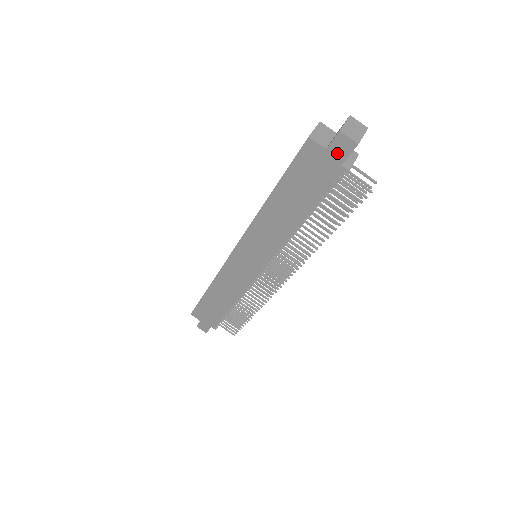
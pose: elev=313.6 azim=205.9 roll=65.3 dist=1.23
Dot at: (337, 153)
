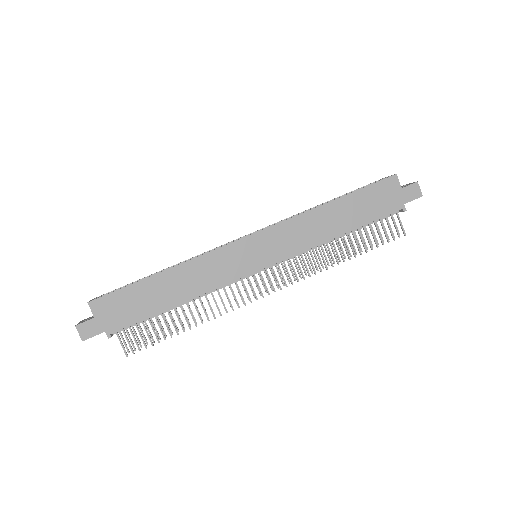
Dot at: (407, 194)
